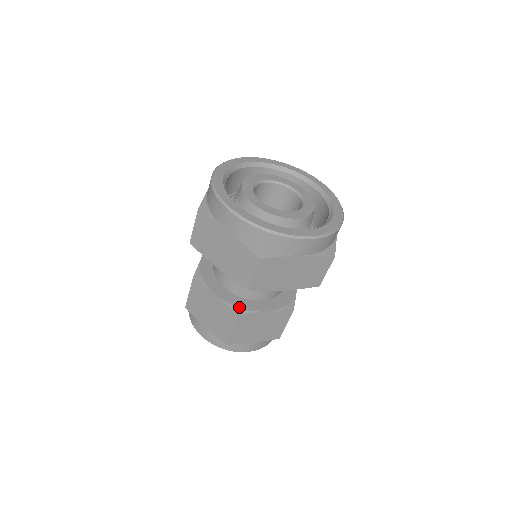
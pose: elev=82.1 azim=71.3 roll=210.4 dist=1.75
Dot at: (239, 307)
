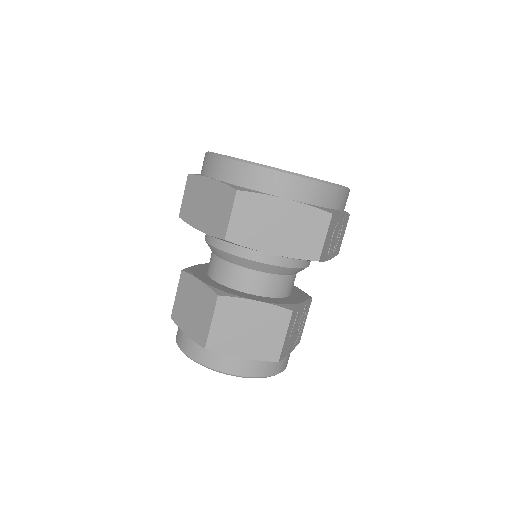
Dot at: (222, 290)
